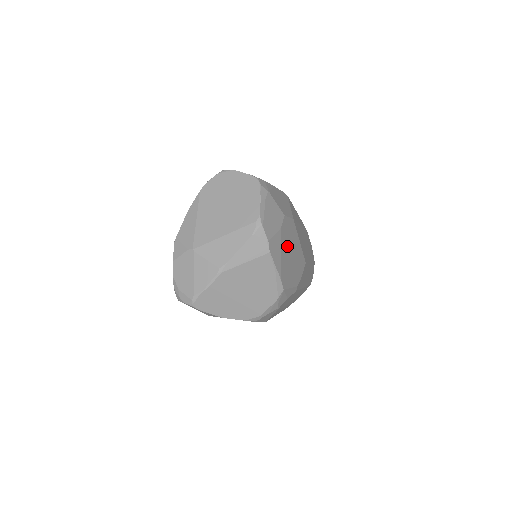
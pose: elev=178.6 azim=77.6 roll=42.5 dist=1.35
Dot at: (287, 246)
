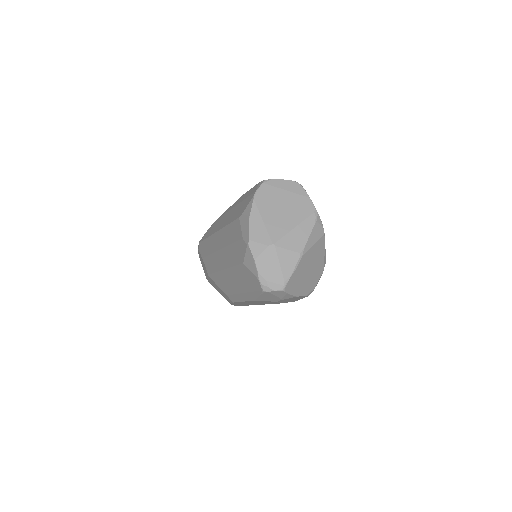
Dot at: occluded
